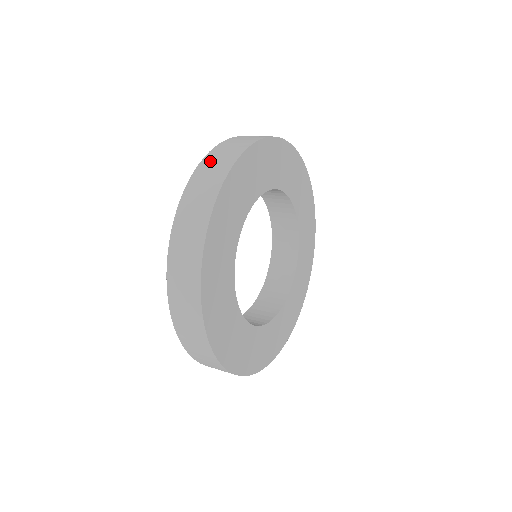
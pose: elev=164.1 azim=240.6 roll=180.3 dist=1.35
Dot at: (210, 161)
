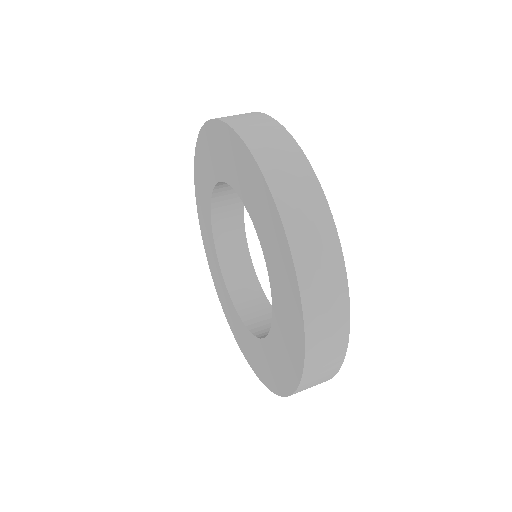
Dot at: (278, 174)
